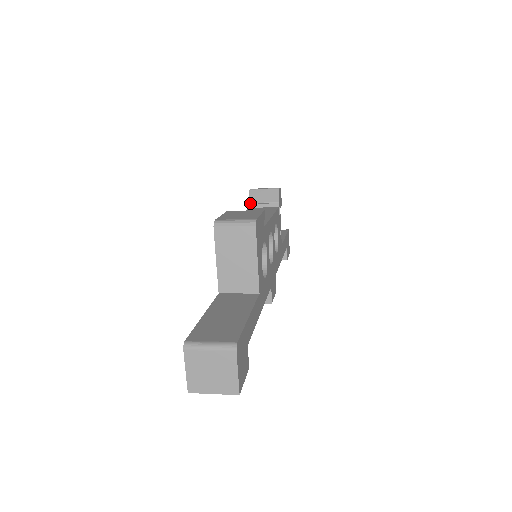
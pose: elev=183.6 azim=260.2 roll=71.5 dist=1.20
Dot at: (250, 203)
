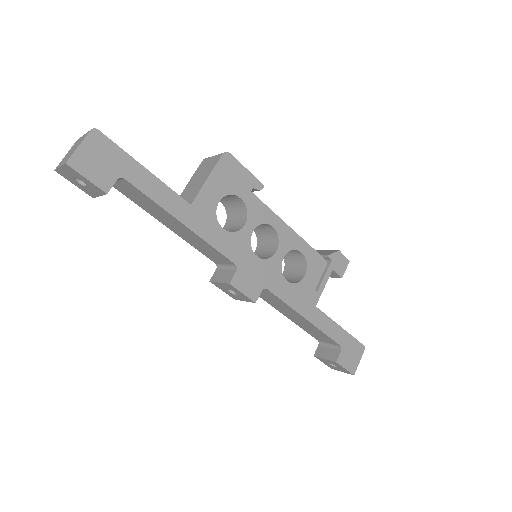
Dot at: occluded
